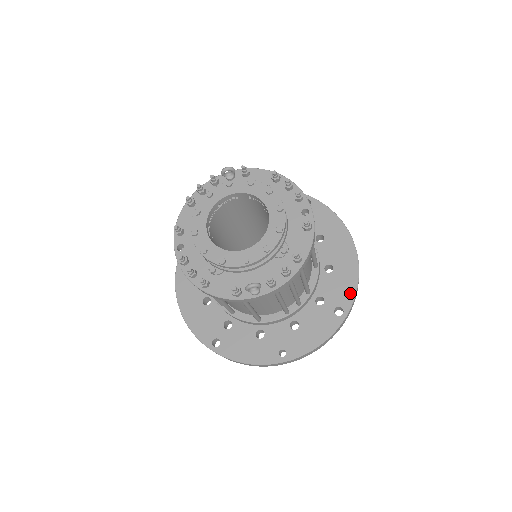
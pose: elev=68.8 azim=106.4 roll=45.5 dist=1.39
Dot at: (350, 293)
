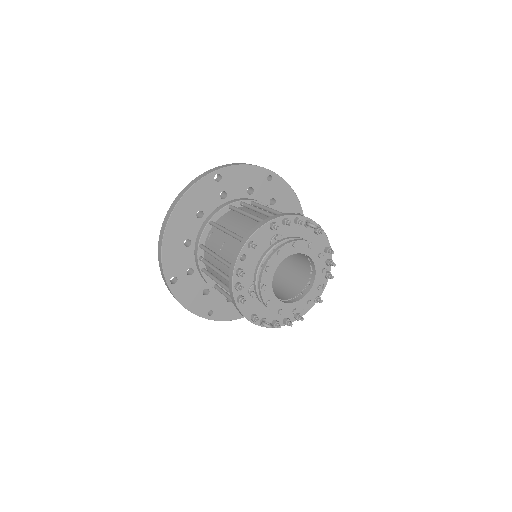
Dot at: occluded
